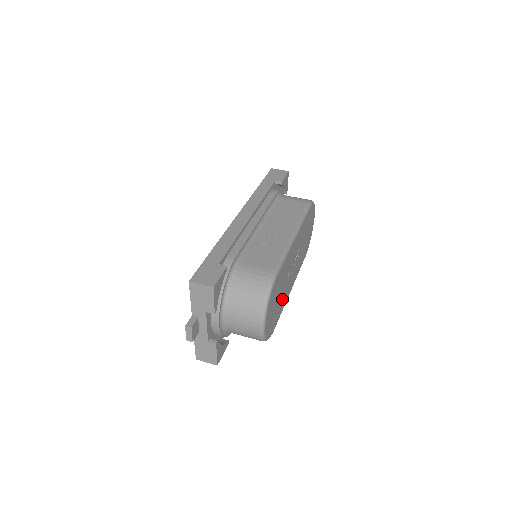
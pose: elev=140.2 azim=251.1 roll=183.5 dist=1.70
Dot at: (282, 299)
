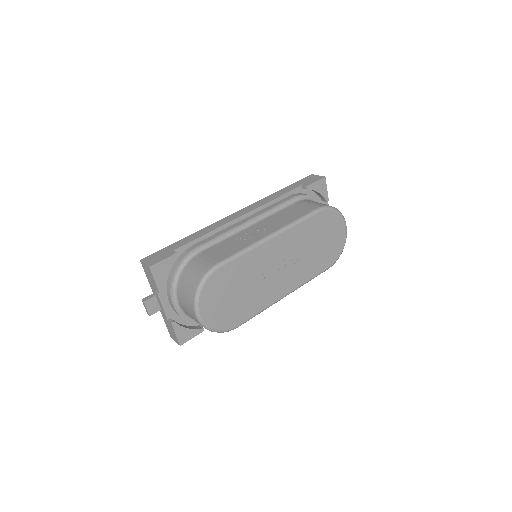
Dot at: (253, 298)
